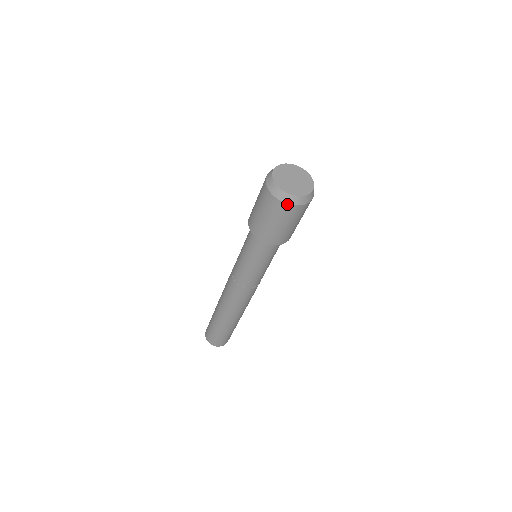
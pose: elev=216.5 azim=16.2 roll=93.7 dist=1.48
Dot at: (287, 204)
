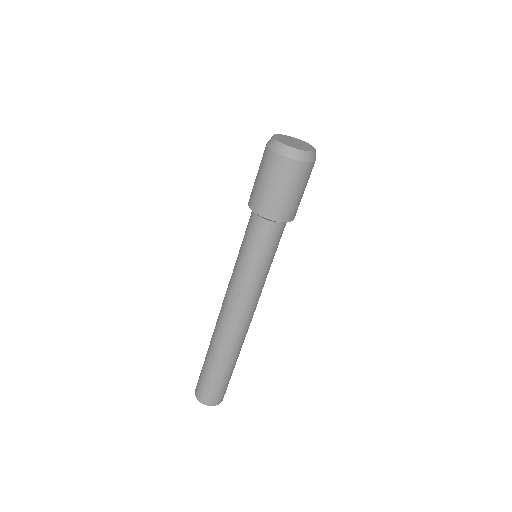
Dot at: (290, 159)
